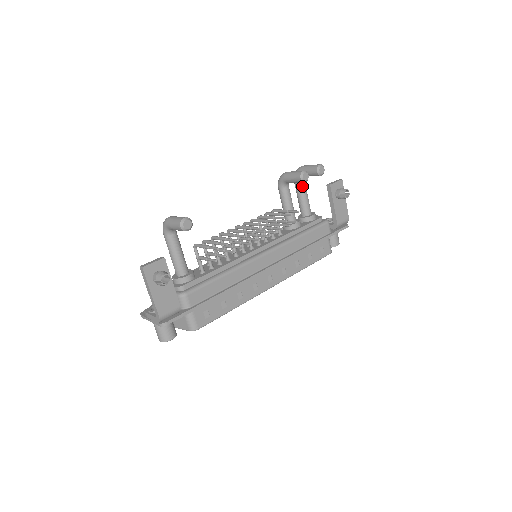
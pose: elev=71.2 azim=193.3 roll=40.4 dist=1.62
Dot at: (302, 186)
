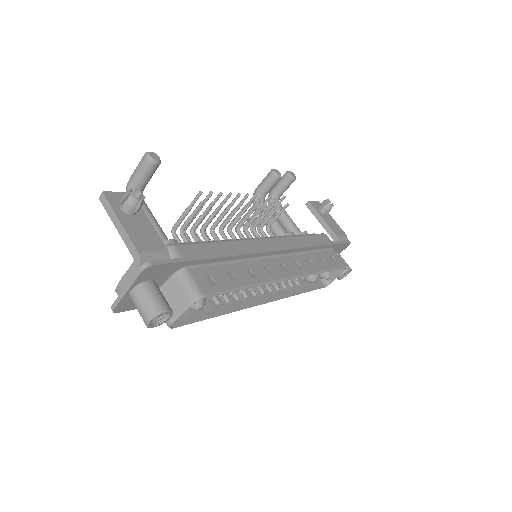
Dot at: (280, 208)
